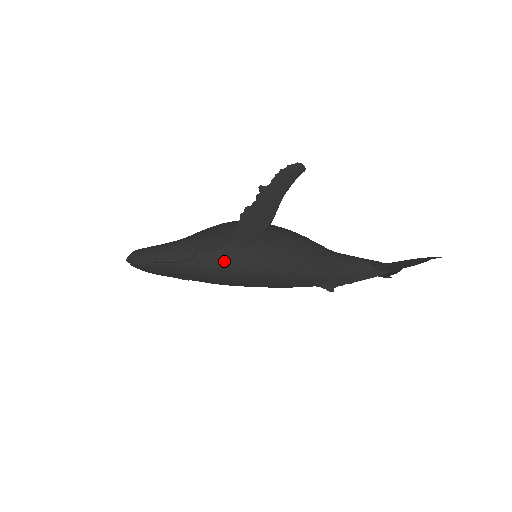
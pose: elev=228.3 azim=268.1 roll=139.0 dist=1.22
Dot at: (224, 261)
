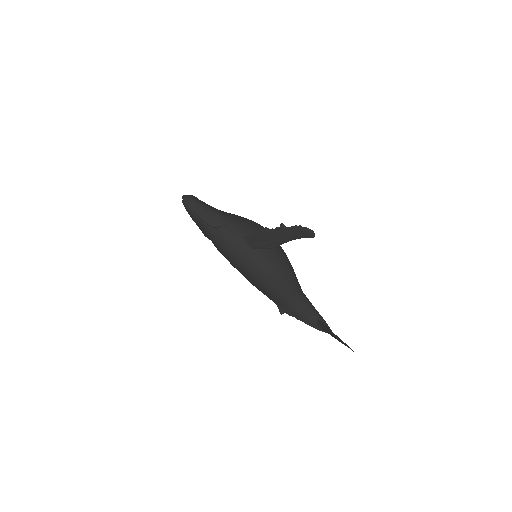
Dot at: (231, 245)
